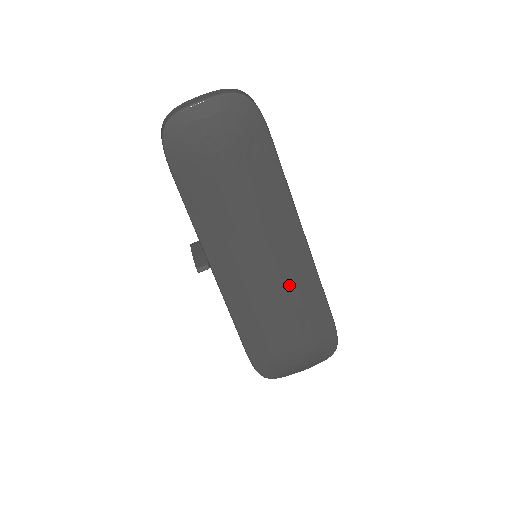
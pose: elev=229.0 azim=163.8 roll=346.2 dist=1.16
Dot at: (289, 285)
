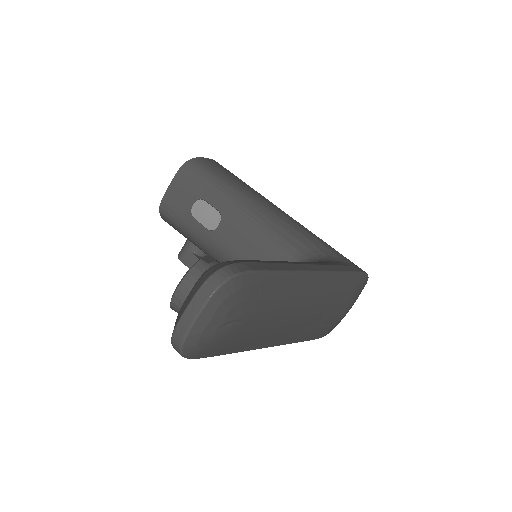
Dot at: (323, 300)
